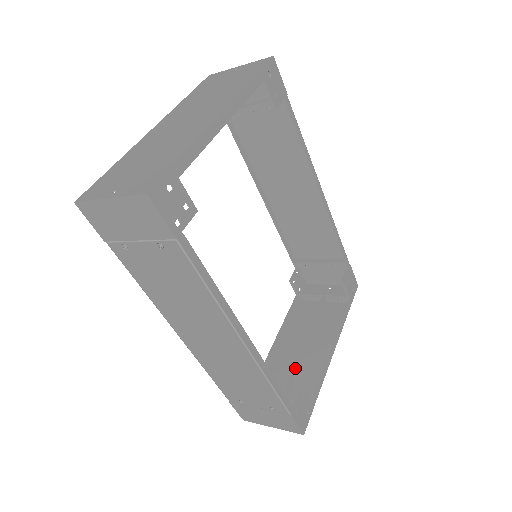
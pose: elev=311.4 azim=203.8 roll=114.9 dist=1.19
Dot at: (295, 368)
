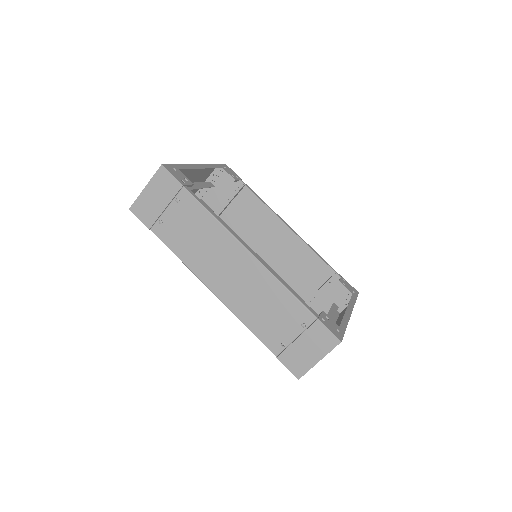
Dot at: occluded
